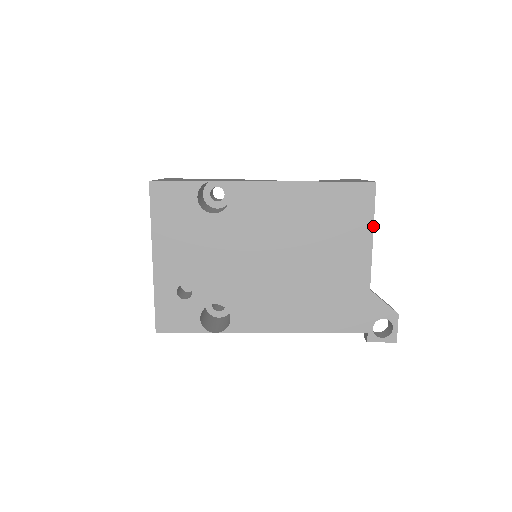
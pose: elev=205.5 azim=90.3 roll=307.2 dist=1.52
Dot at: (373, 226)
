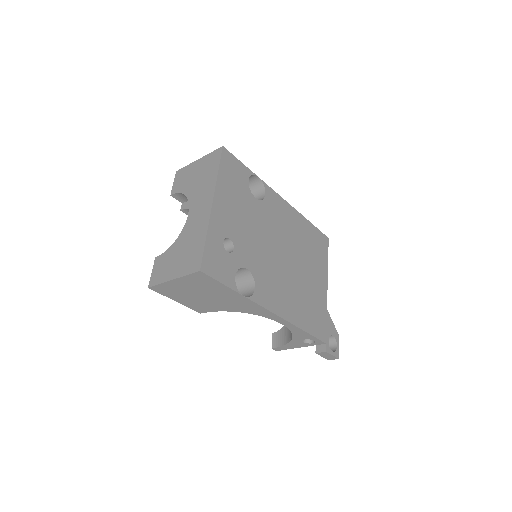
Dot at: occluded
